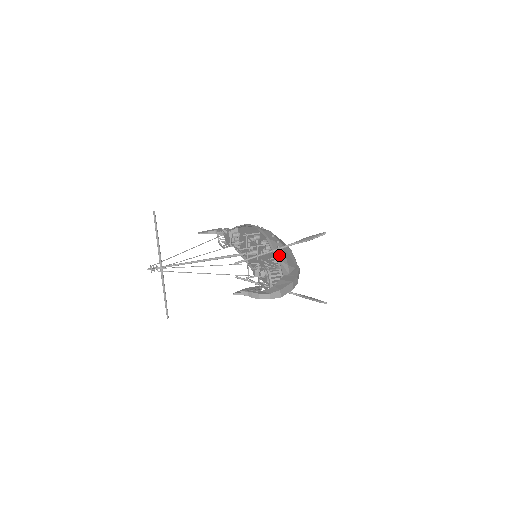
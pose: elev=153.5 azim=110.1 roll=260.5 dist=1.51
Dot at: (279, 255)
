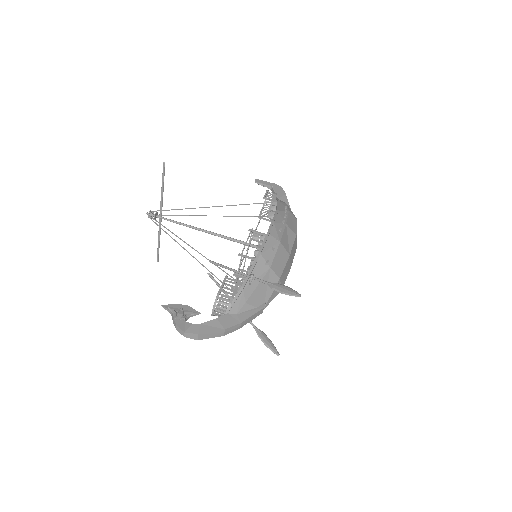
Dot at: (249, 283)
